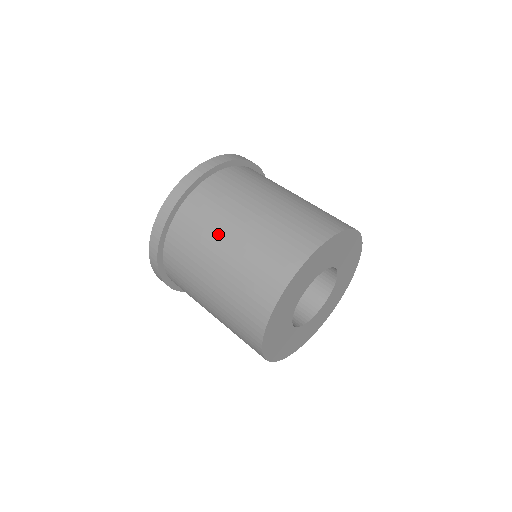
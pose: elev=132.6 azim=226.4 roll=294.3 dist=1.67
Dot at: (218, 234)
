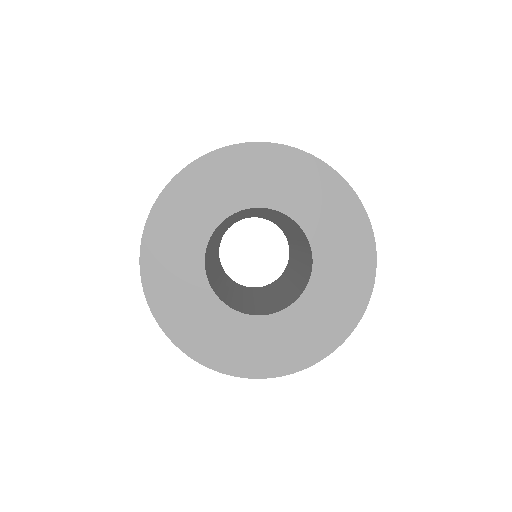
Dot at: occluded
